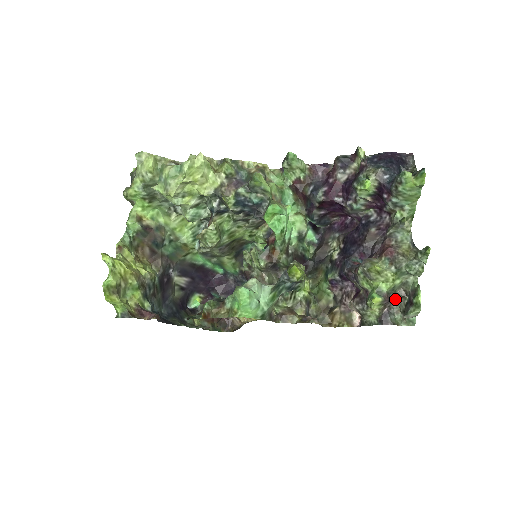
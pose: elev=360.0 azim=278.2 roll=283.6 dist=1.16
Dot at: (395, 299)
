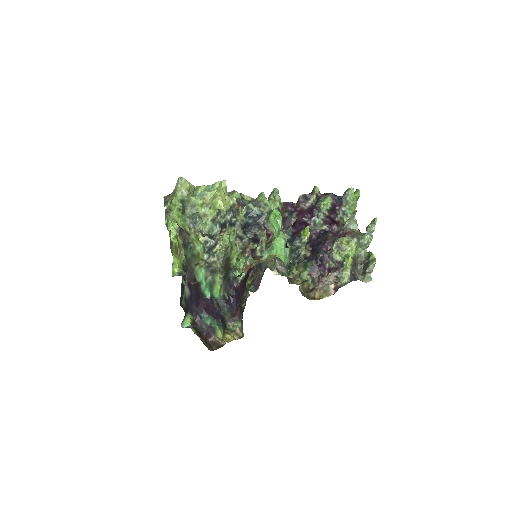
Dot at: (356, 266)
